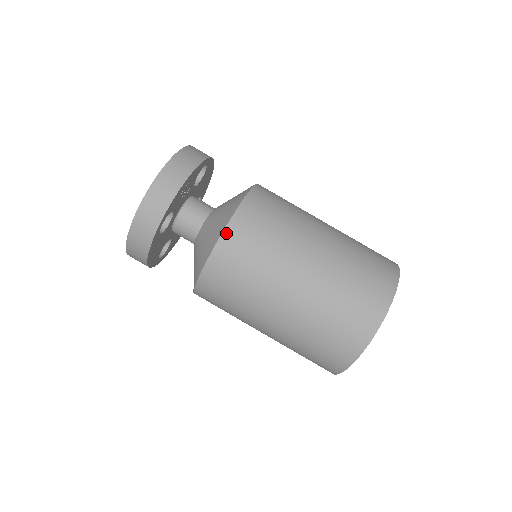
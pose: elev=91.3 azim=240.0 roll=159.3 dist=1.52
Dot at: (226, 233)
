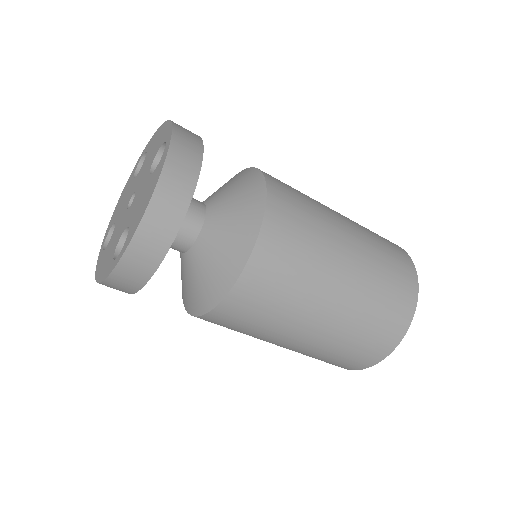
Dot at: (242, 280)
